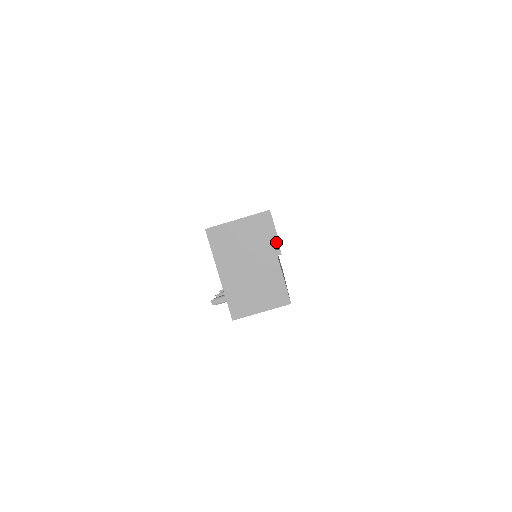
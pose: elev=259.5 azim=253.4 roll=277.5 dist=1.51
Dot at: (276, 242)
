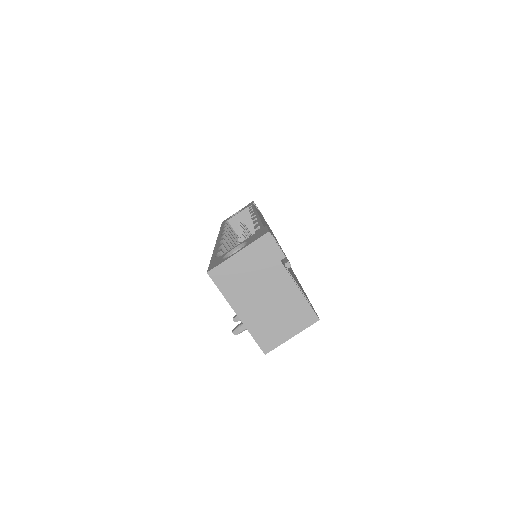
Dot at: occluded
